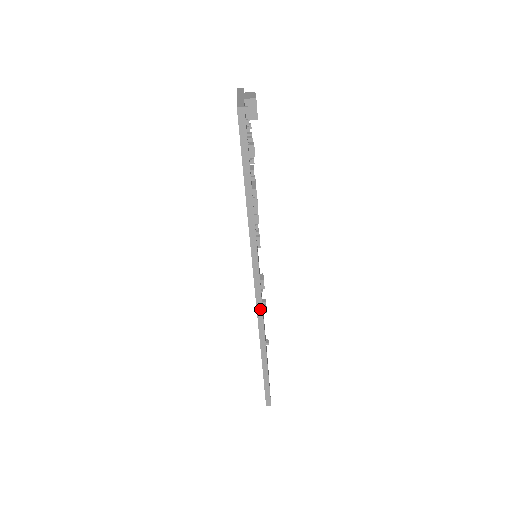
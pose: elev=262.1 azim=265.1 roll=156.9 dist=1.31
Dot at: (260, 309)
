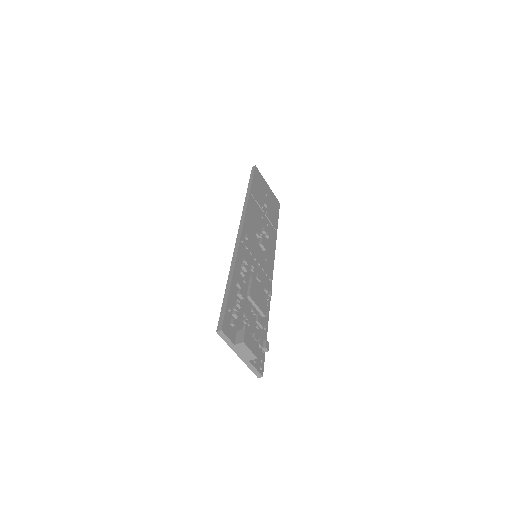
Dot at: (273, 258)
